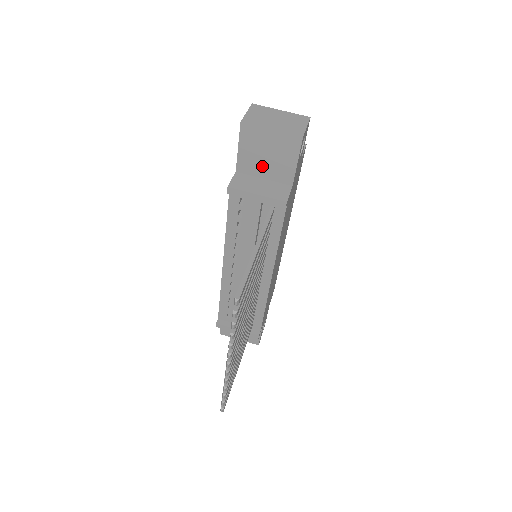
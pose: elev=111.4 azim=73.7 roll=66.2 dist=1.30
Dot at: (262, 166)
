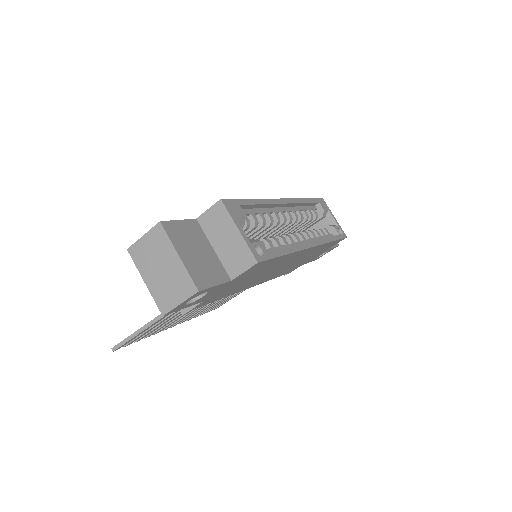
Dot at: occluded
